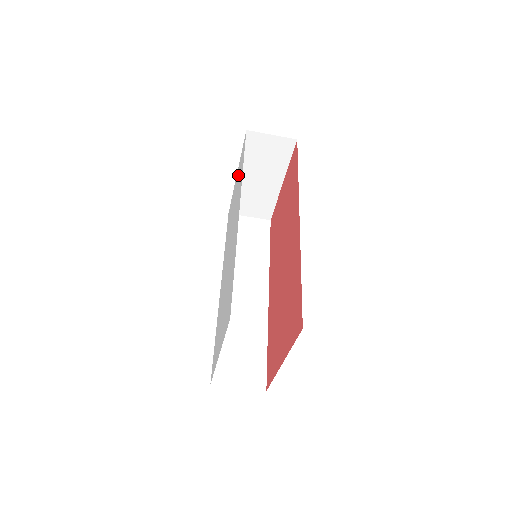
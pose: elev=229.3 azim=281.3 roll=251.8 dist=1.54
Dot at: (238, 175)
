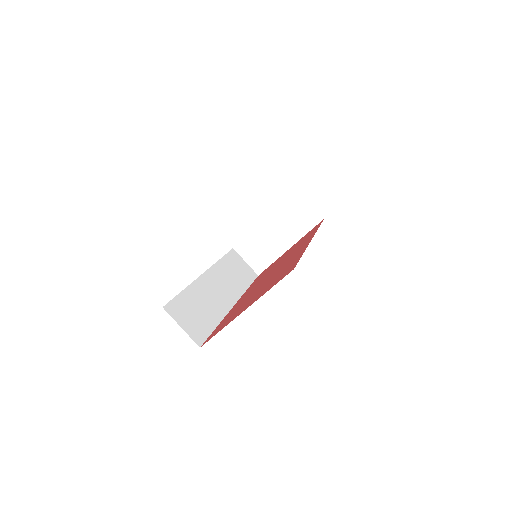
Dot at: occluded
